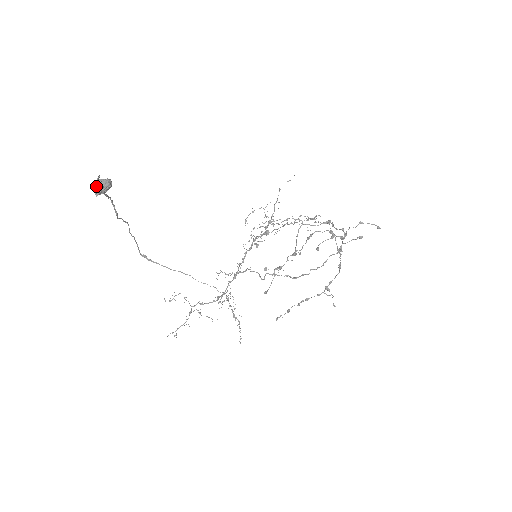
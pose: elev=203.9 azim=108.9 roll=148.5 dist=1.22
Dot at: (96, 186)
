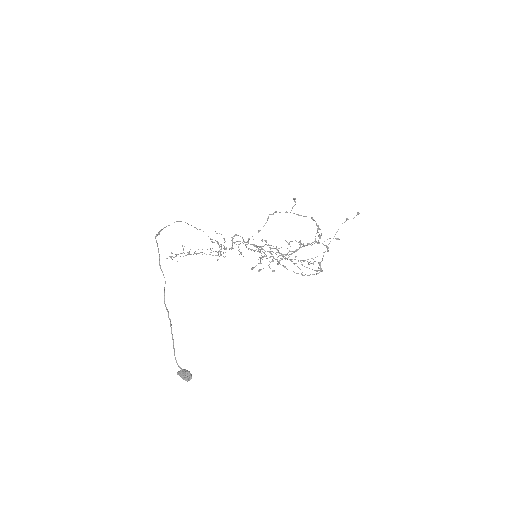
Dot at: (180, 376)
